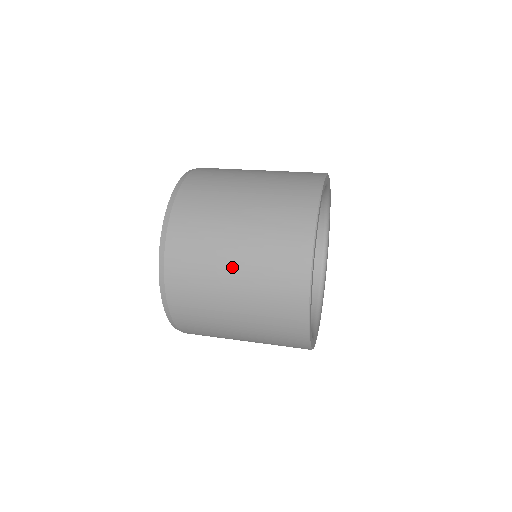
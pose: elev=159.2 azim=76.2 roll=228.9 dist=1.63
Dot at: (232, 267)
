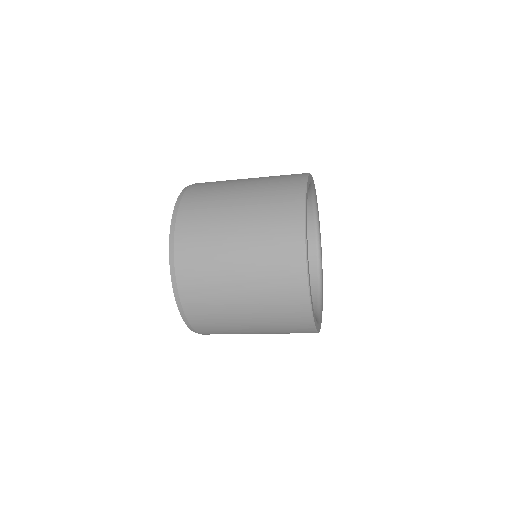
Dot at: (239, 291)
